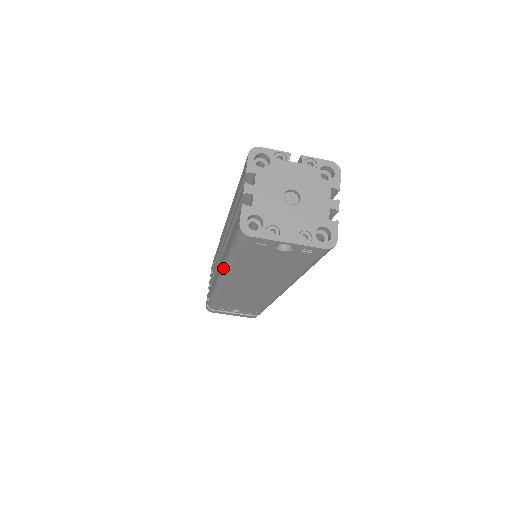
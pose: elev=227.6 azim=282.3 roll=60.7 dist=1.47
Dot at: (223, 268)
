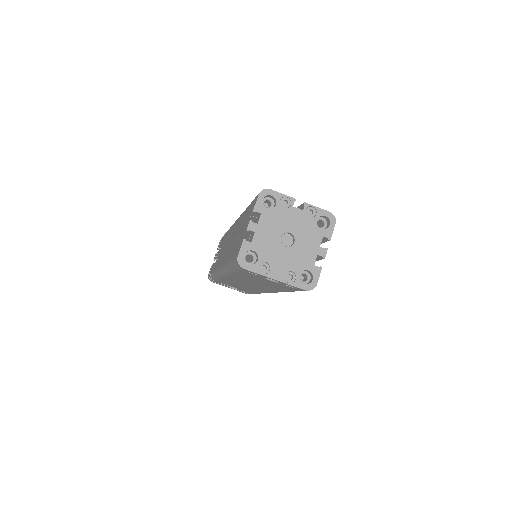
Dot at: (223, 269)
